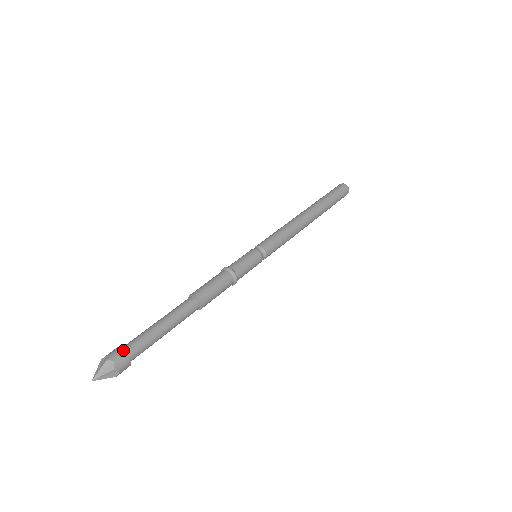
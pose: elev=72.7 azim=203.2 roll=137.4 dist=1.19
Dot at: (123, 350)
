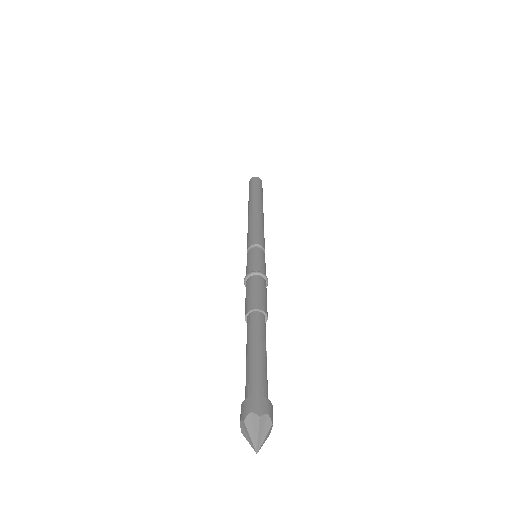
Dot at: (247, 400)
